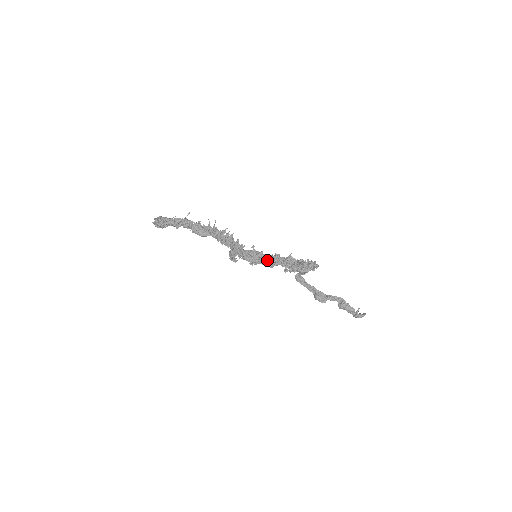
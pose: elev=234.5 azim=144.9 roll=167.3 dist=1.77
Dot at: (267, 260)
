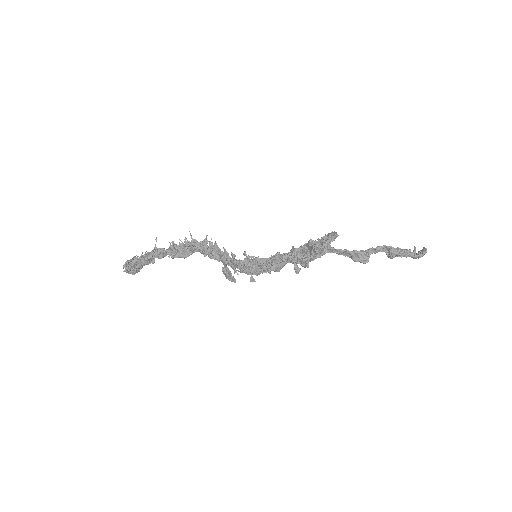
Dot at: (268, 267)
